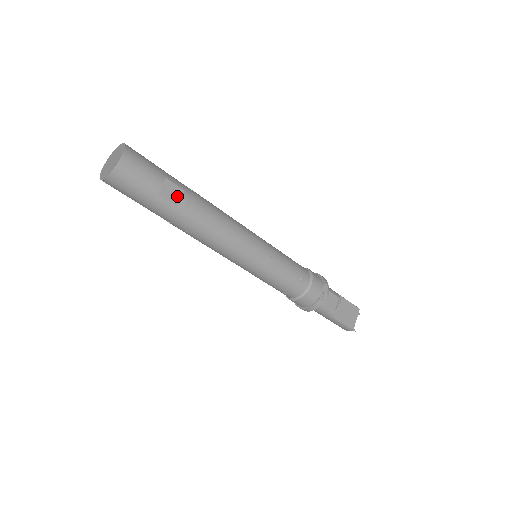
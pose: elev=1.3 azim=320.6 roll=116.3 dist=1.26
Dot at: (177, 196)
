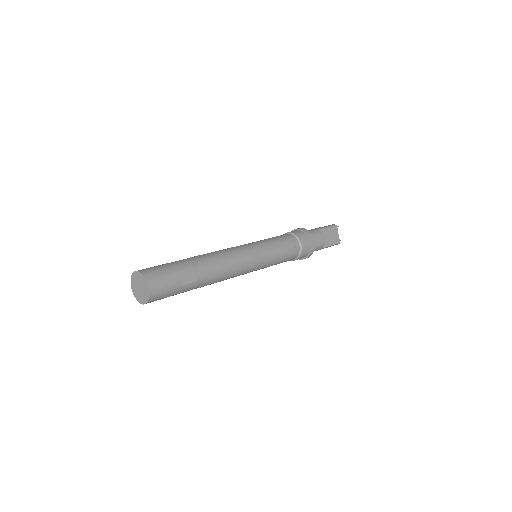
Dot at: (193, 275)
